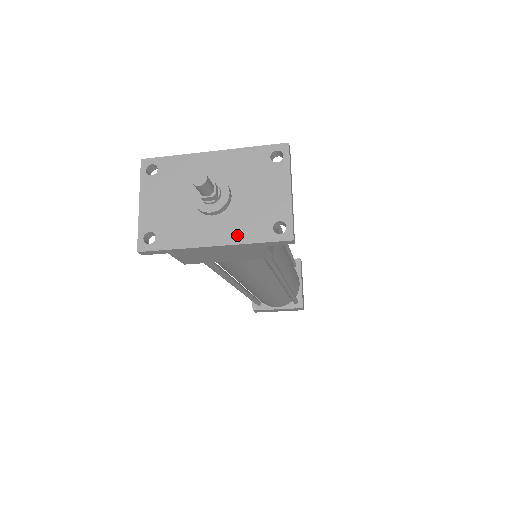
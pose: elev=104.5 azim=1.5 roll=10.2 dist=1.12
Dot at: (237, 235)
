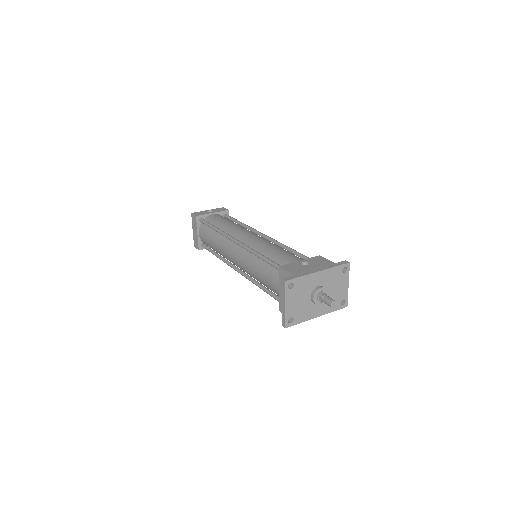
Dot at: (327, 310)
